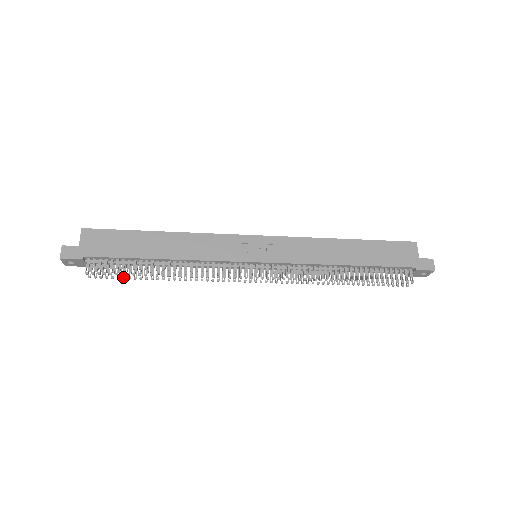
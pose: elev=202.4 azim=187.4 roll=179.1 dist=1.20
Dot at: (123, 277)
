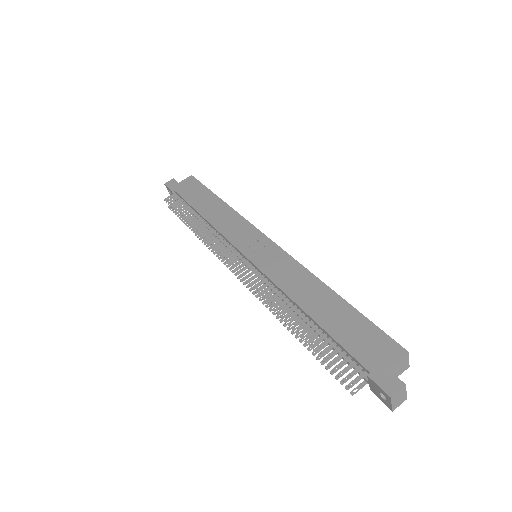
Dot at: (180, 217)
